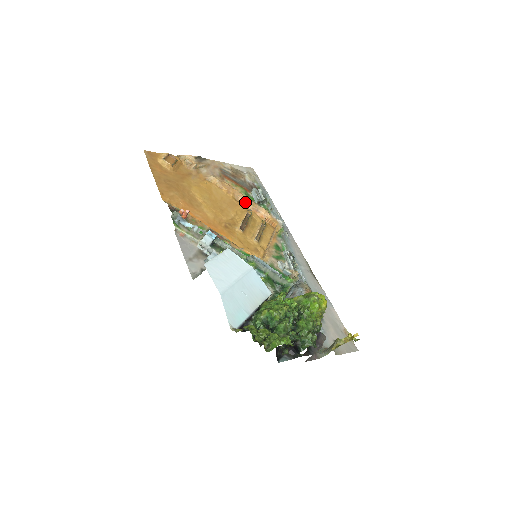
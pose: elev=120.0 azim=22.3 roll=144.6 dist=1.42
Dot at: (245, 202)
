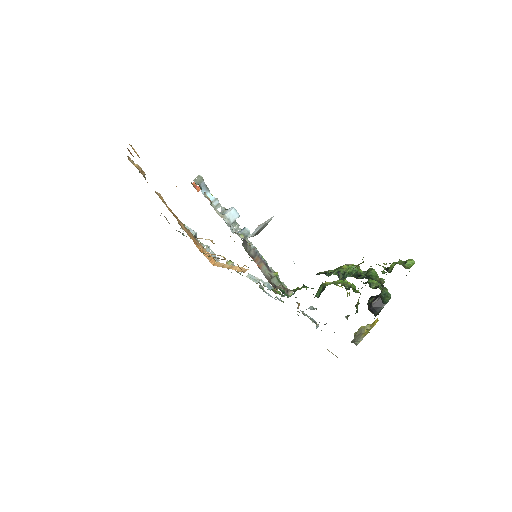
Dot at: (186, 231)
